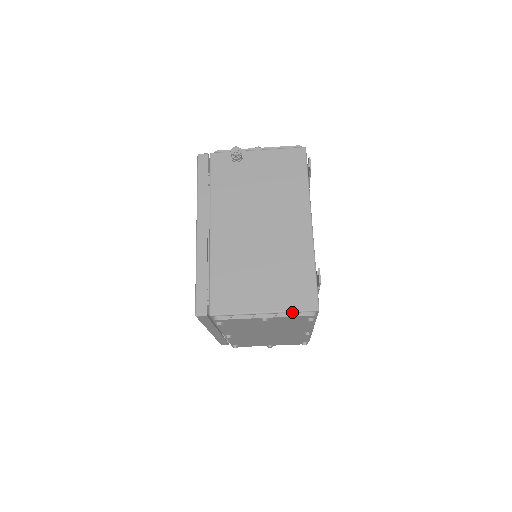
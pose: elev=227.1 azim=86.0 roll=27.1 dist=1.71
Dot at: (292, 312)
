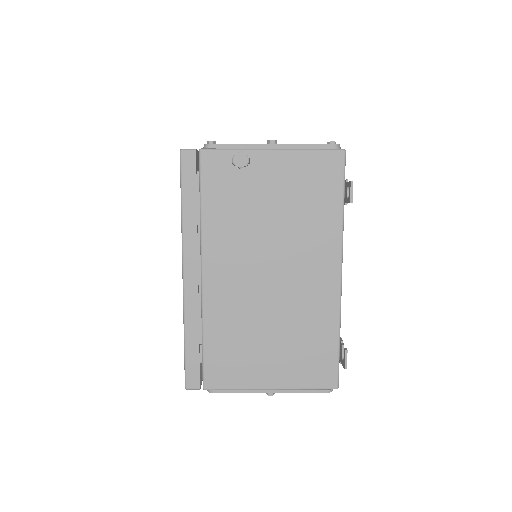
Dot at: (305, 389)
